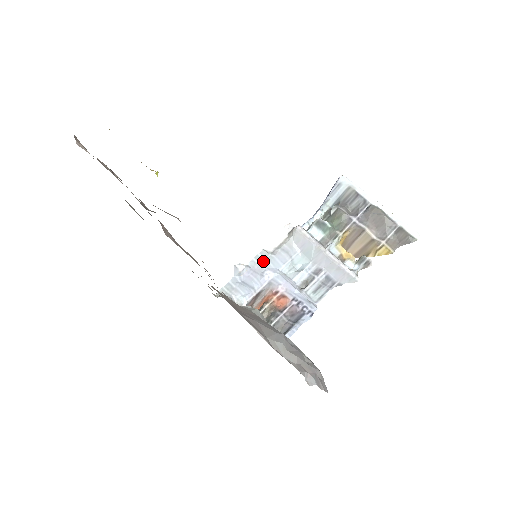
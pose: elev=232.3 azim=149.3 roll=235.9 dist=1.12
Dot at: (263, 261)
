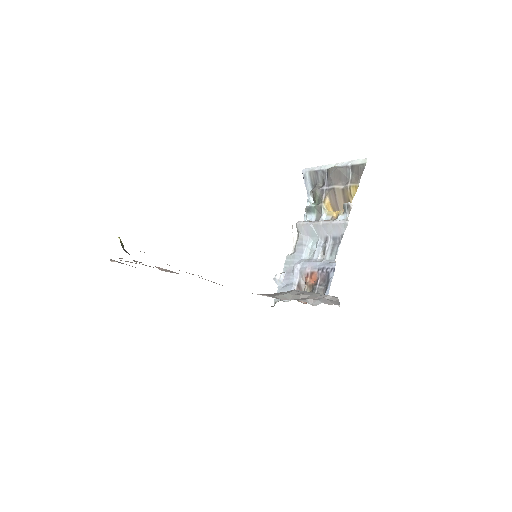
Dot at: (290, 262)
